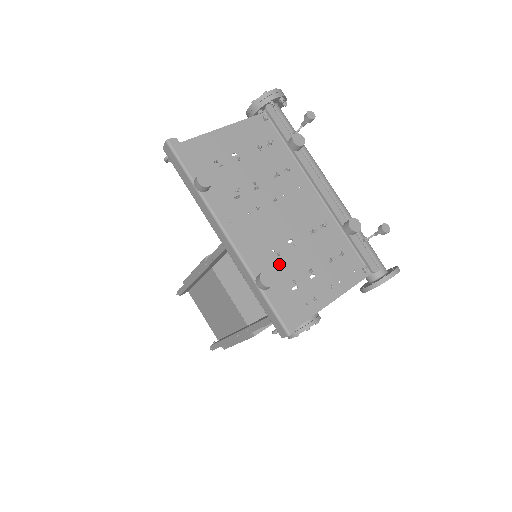
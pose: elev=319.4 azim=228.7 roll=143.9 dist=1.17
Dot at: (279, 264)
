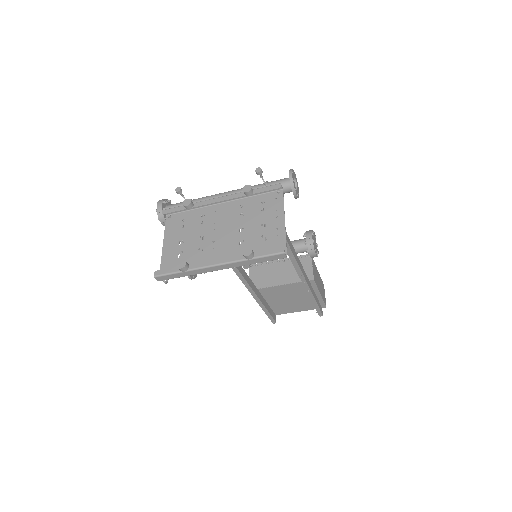
Dot at: (248, 242)
